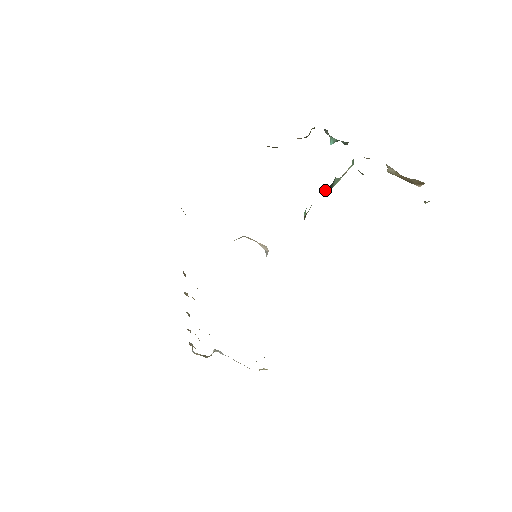
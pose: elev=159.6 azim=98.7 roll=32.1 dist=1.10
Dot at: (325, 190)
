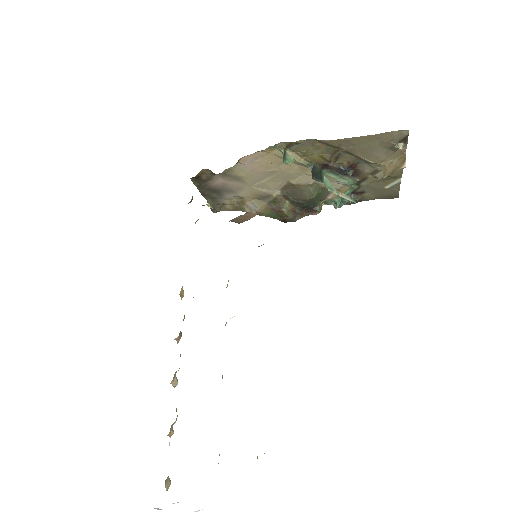
Dot at: (311, 172)
